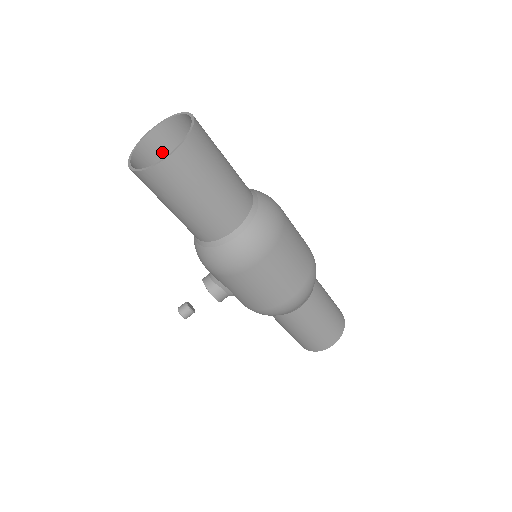
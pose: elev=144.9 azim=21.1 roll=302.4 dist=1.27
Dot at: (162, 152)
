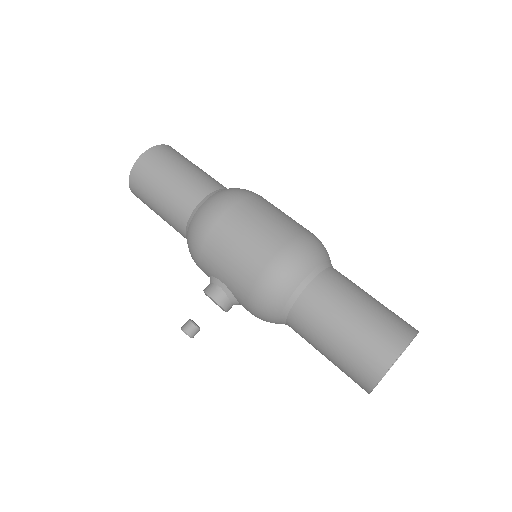
Dot at: occluded
